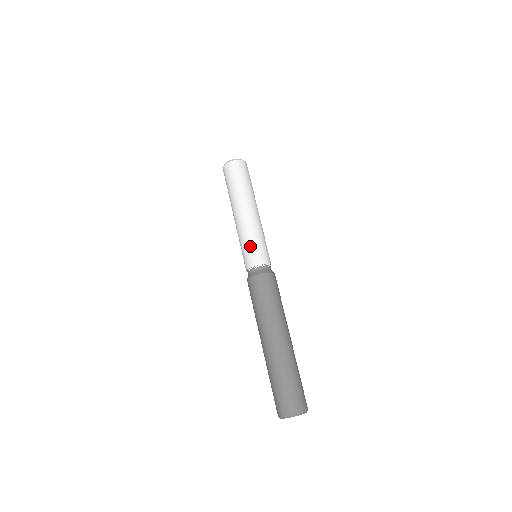
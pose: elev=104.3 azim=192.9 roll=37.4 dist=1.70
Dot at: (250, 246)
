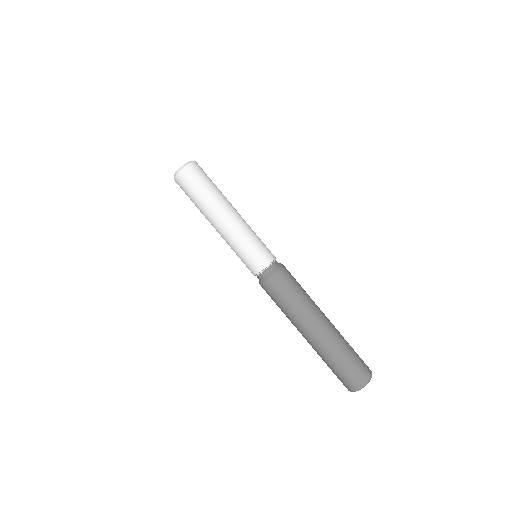
Dot at: (245, 255)
